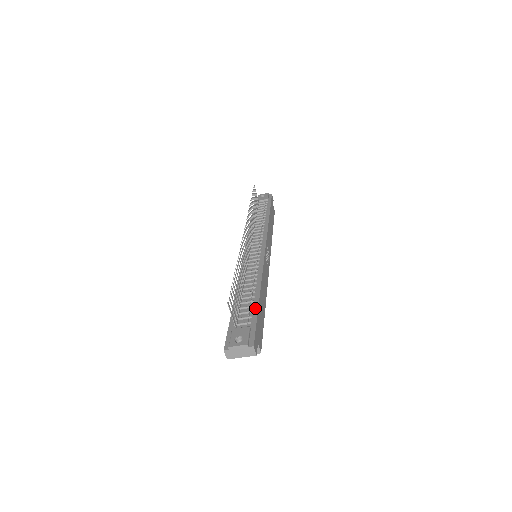
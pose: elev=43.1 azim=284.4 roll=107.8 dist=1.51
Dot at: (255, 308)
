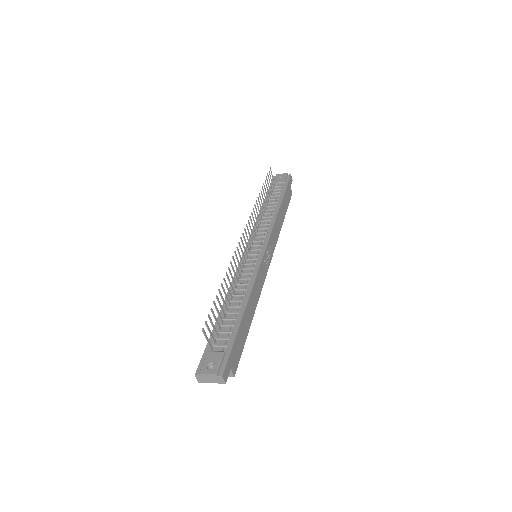
Dot at: (235, 328)
